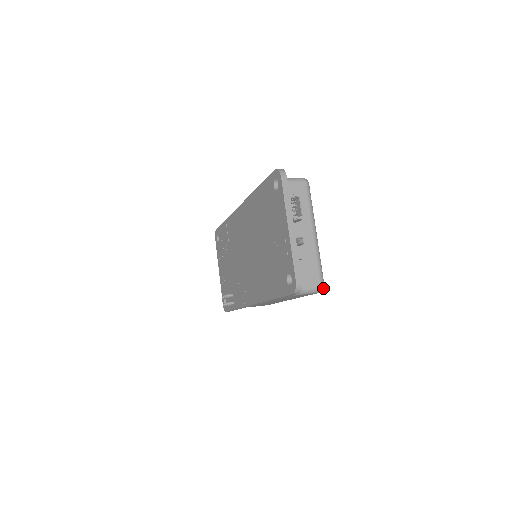
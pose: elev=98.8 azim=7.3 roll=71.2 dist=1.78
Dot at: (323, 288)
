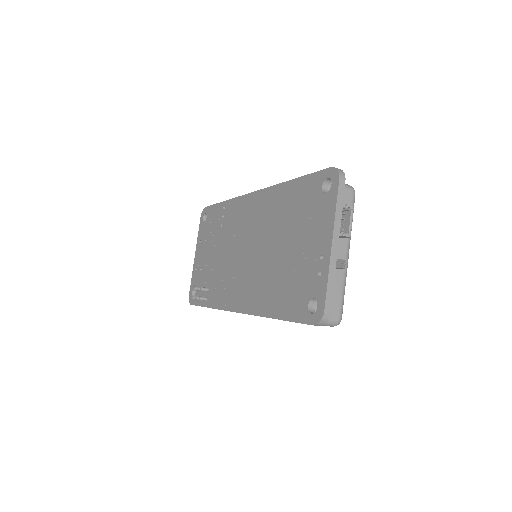
Dot at: occluded
